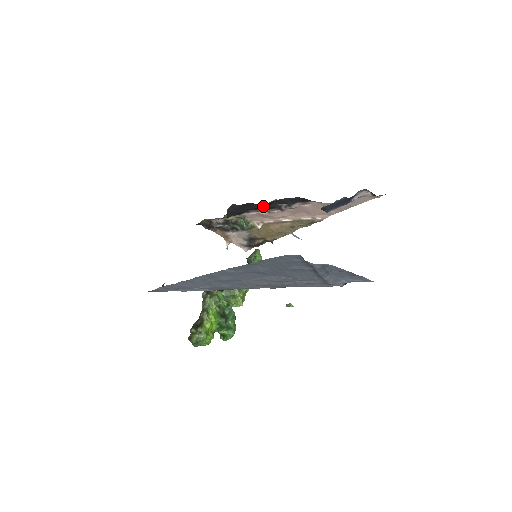
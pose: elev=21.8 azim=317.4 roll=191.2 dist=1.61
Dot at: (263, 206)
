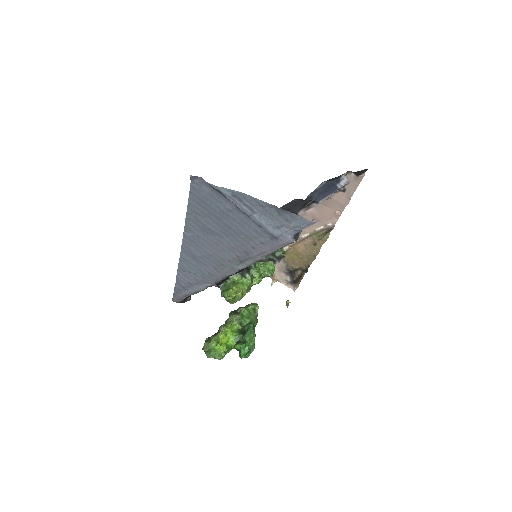
Dot at: occluded
